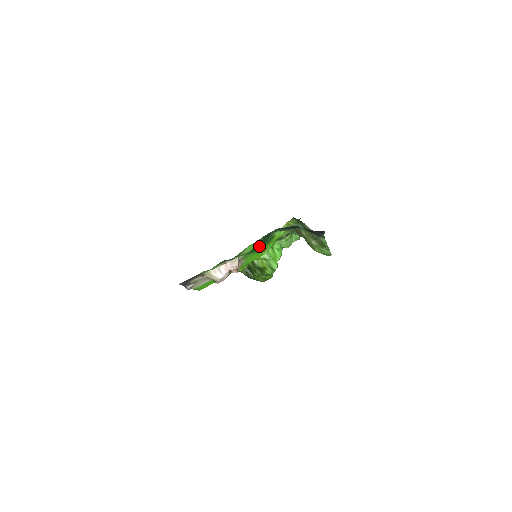
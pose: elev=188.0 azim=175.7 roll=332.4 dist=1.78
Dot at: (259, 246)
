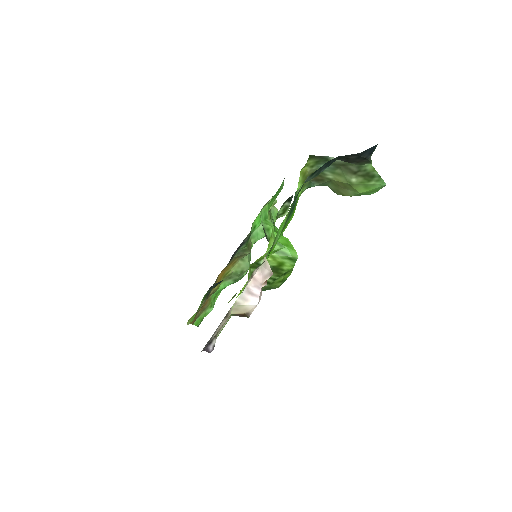
Dot at: occluded
